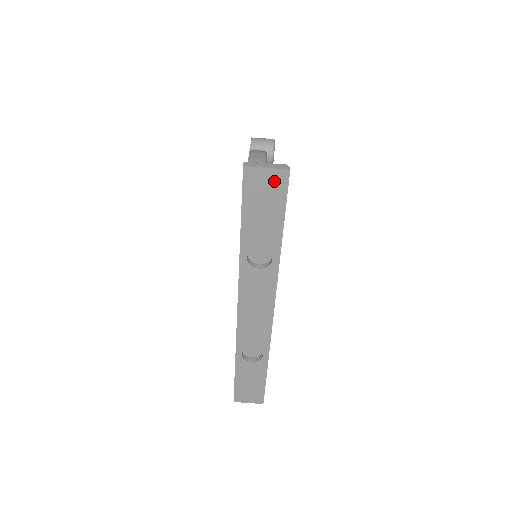
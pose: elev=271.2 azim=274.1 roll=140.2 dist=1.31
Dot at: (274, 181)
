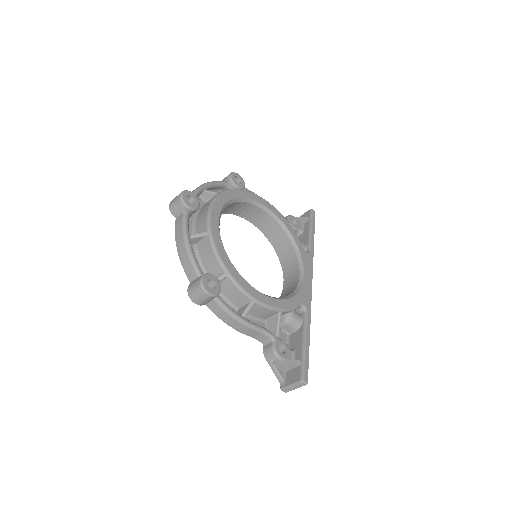
Dot at: occluded
